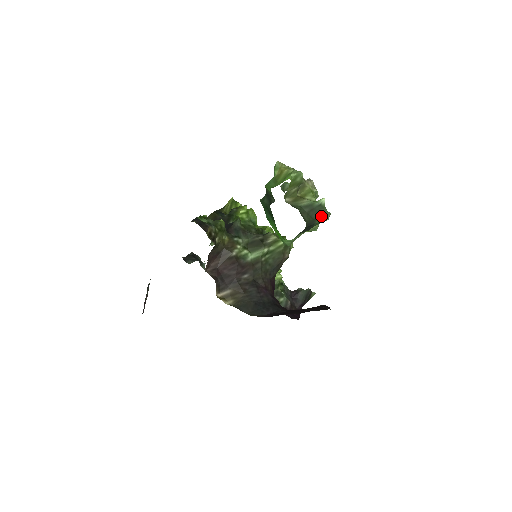
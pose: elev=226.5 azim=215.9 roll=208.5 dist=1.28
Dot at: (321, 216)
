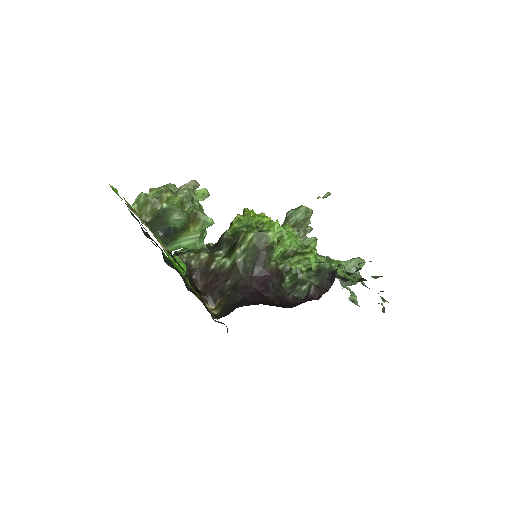
Dot at: (168, 218)
